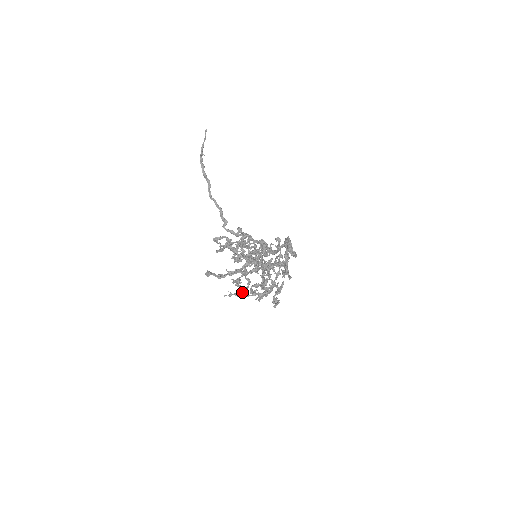
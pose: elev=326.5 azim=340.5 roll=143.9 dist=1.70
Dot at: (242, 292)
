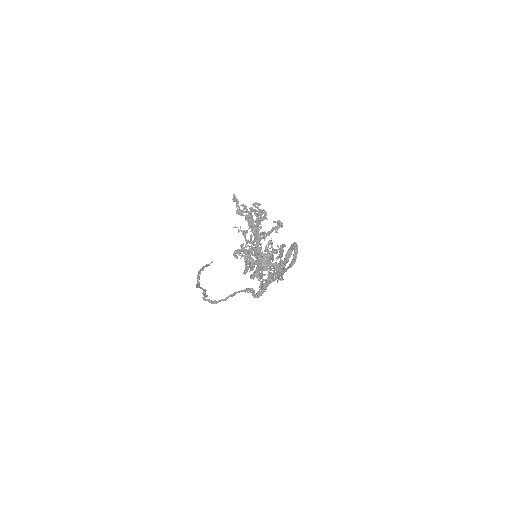
Dot at: occluded
